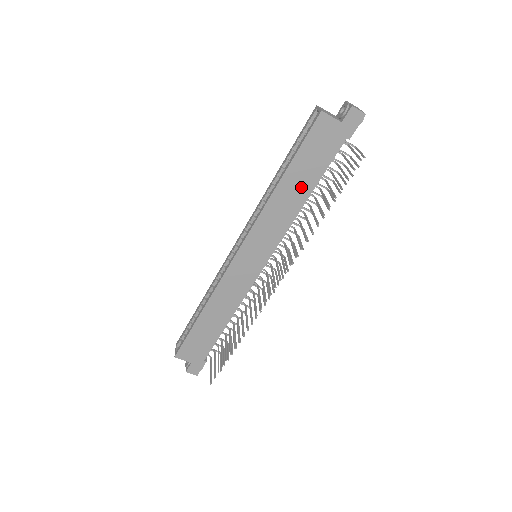
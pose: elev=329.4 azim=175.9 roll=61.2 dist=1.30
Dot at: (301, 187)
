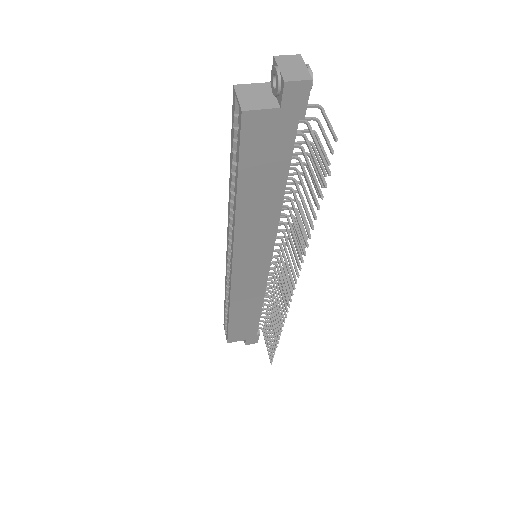
Dot at: (268, 193)
